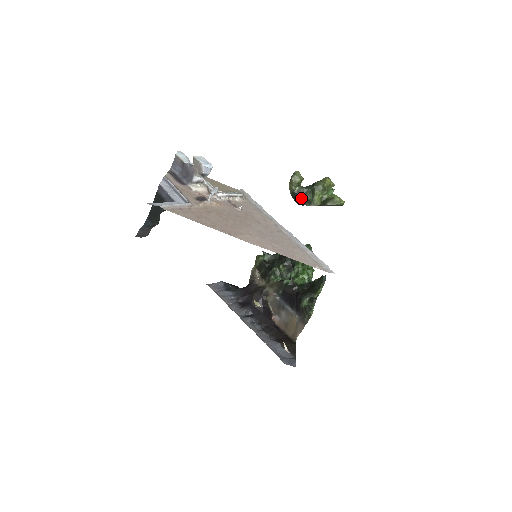
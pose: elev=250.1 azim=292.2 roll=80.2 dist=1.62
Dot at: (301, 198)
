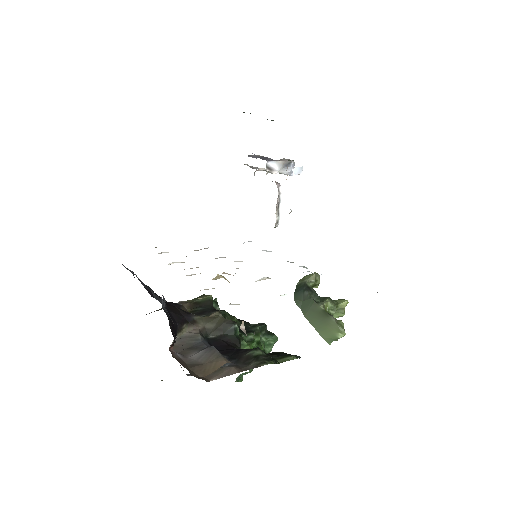
Dot at: (309, 292)
